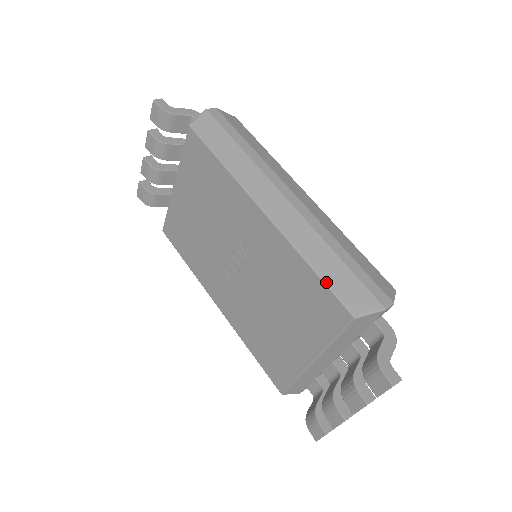
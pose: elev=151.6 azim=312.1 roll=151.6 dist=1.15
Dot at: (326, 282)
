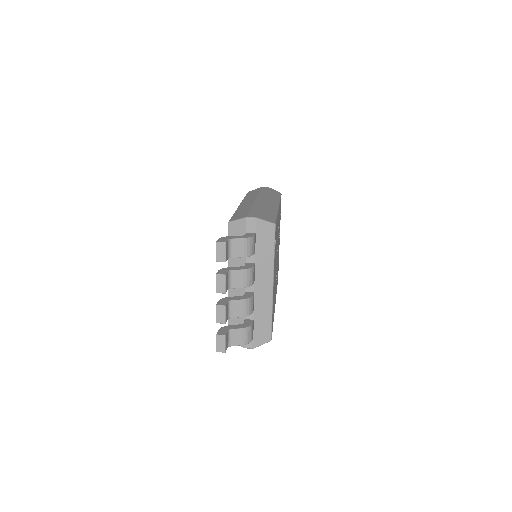
Dot at: (233, 215)
